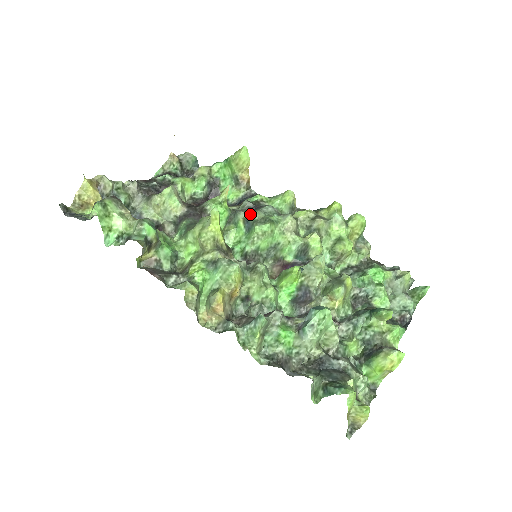
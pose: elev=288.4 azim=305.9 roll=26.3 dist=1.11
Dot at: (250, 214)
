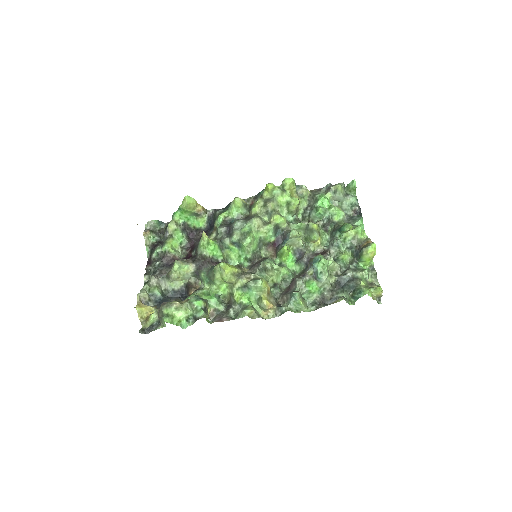
Dot at: (232, 238)
